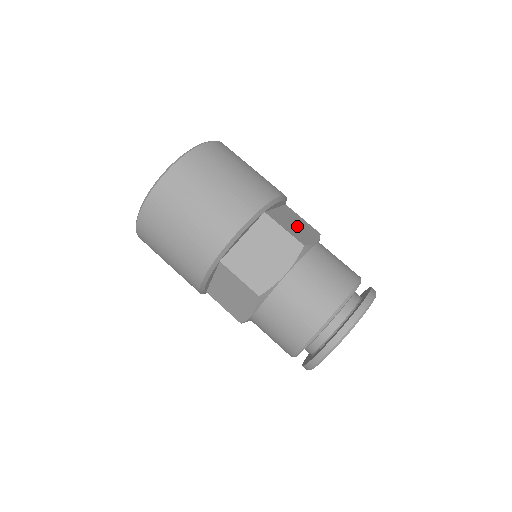
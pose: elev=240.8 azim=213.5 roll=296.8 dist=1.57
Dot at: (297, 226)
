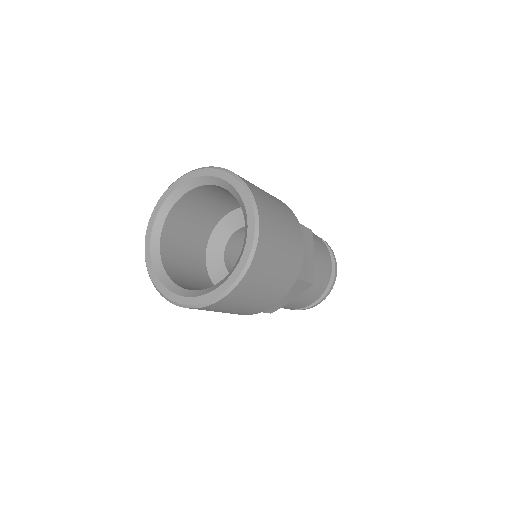
Dot at: (305, 254)
